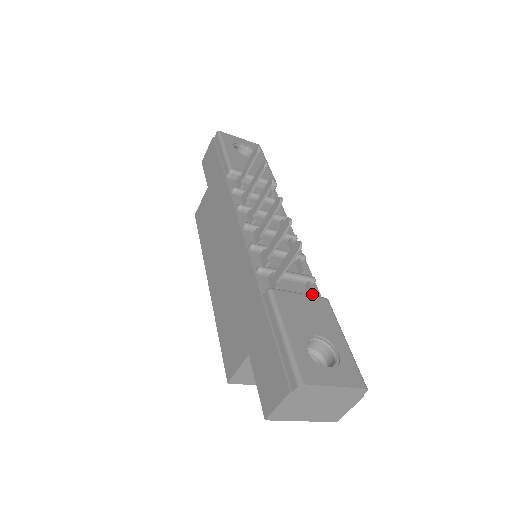
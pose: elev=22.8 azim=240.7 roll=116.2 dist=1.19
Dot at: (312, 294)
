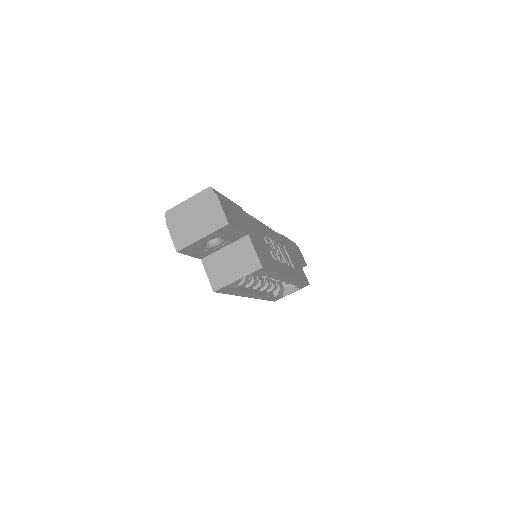
Dot at: occluded
